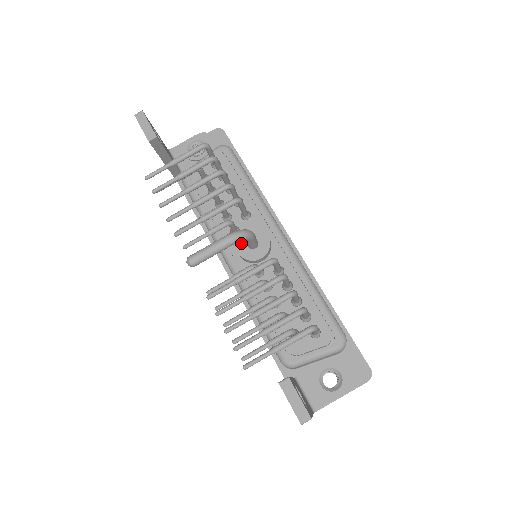
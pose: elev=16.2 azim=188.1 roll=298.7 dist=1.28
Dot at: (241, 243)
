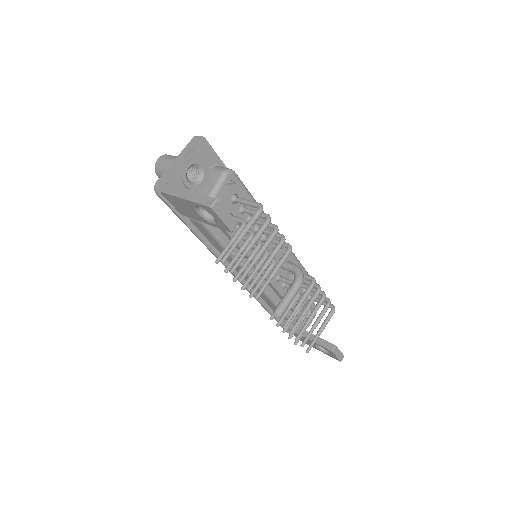
Dot at: occluded
